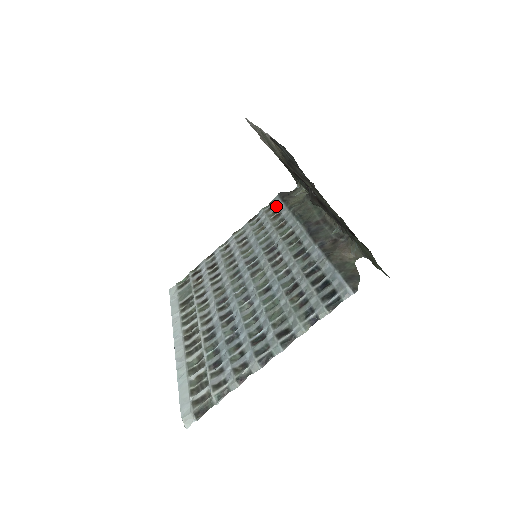
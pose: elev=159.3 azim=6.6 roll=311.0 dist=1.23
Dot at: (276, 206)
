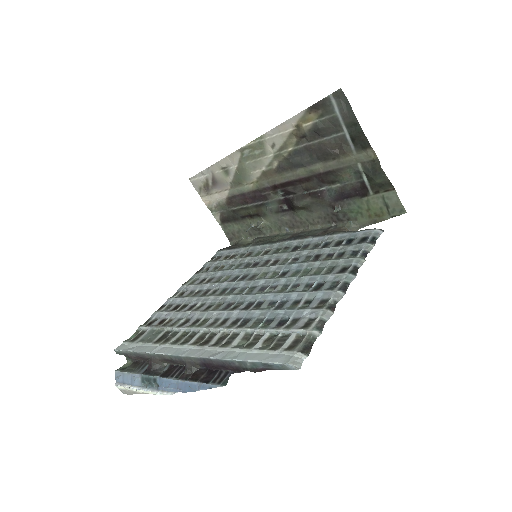
Dot at: (224, 254)
